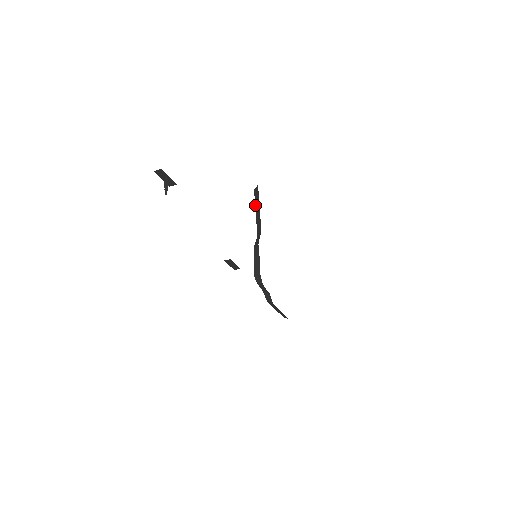
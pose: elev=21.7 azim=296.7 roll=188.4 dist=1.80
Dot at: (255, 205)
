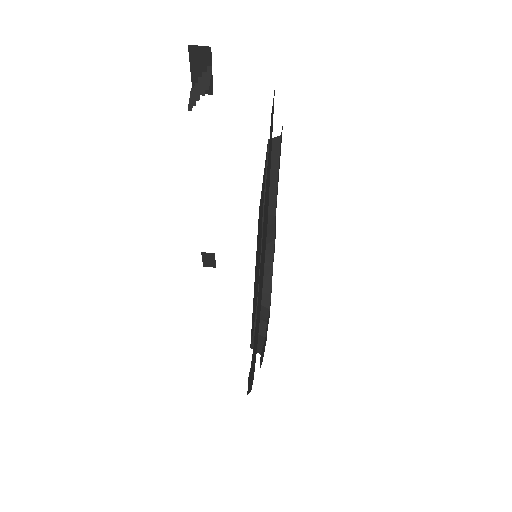
Dot at: (266, 167)
